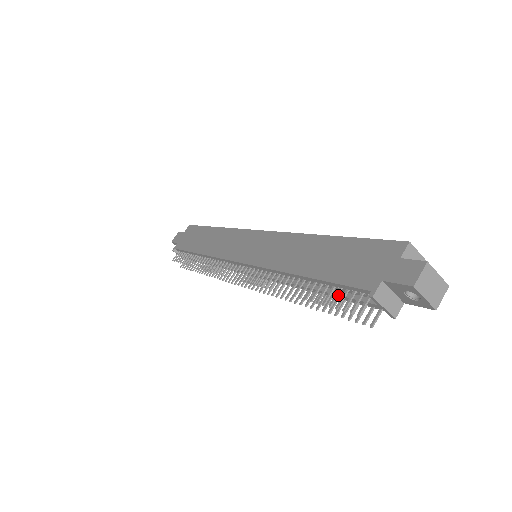
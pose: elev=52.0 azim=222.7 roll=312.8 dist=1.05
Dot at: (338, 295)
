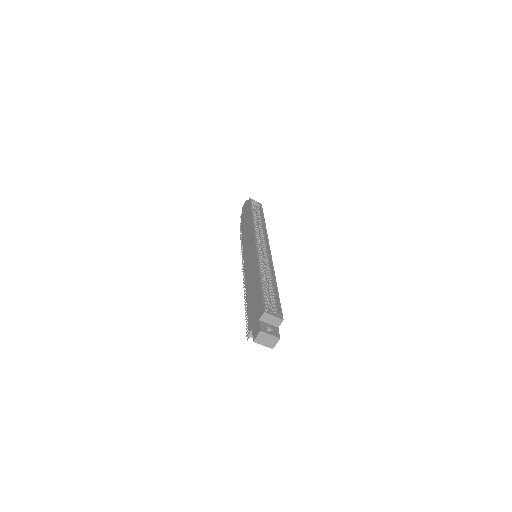
Dot at: occluded
